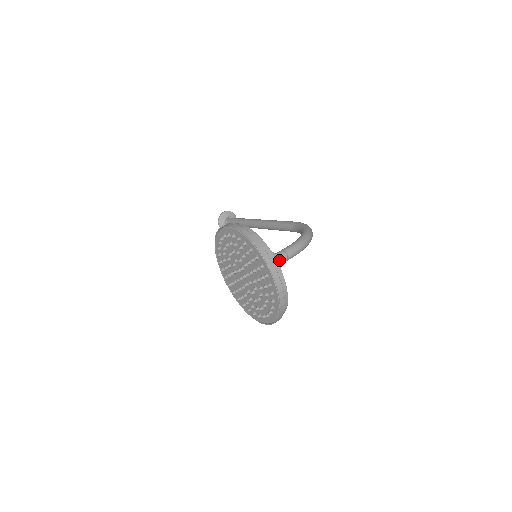
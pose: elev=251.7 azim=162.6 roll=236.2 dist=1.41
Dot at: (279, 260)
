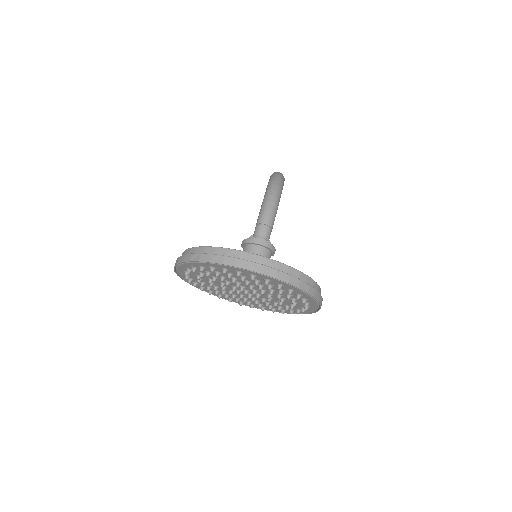
Dot at: (258, 239)
